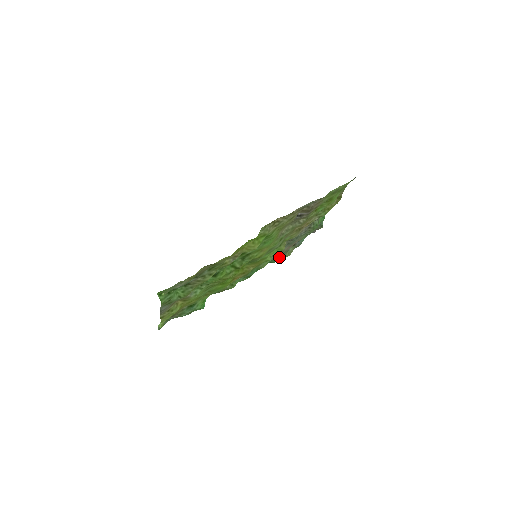
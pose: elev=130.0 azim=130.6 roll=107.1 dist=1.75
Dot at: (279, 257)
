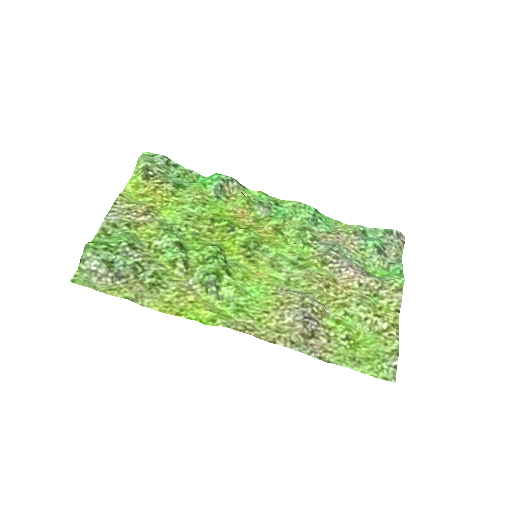
Dot at: (327, 223)
